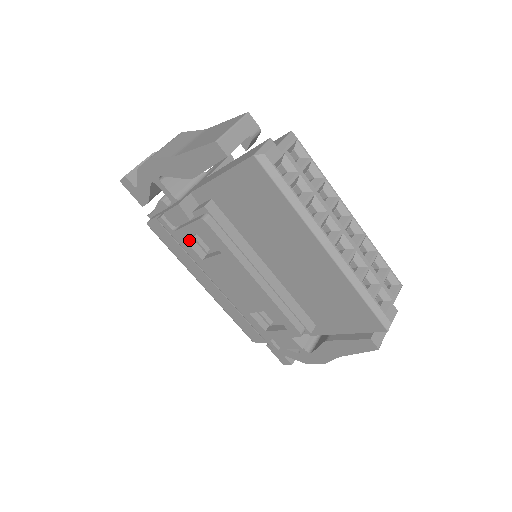
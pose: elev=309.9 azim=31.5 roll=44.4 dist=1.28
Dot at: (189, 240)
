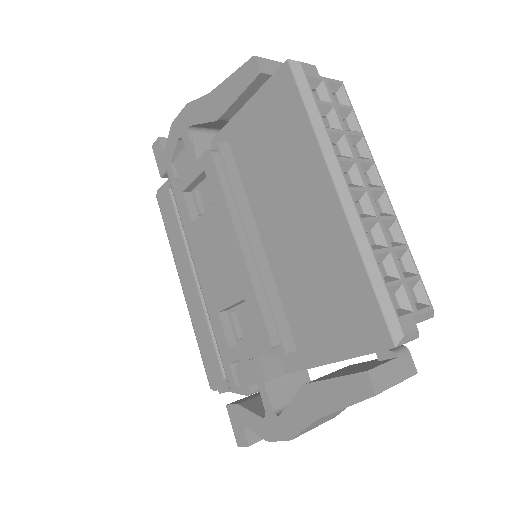
Dot at: (188, 196)
